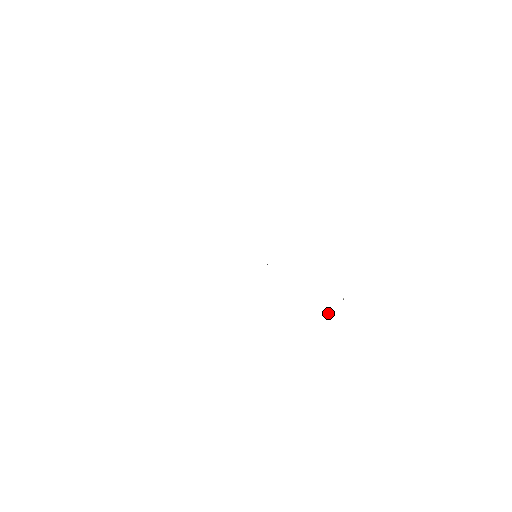
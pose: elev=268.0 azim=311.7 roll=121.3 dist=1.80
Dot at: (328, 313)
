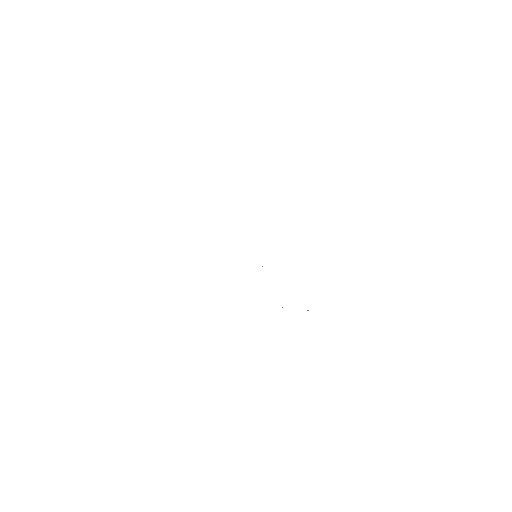
Dot at: occluded
